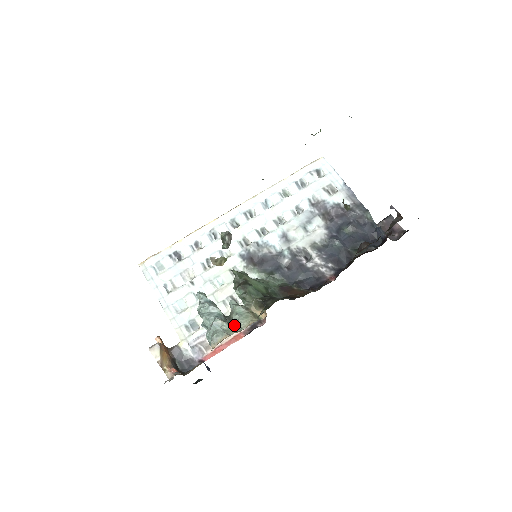
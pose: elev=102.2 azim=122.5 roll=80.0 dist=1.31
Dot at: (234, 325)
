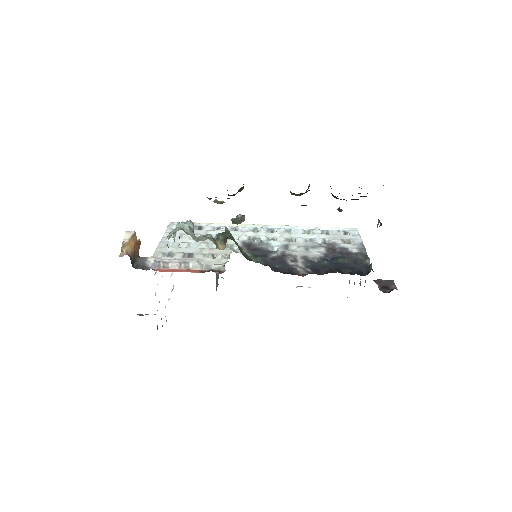
Dot at: (195, 236)
